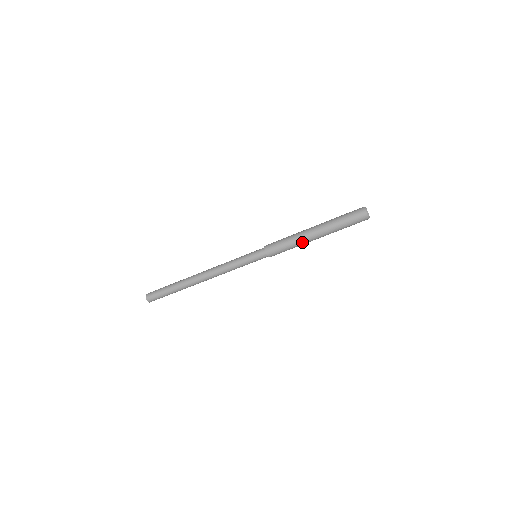
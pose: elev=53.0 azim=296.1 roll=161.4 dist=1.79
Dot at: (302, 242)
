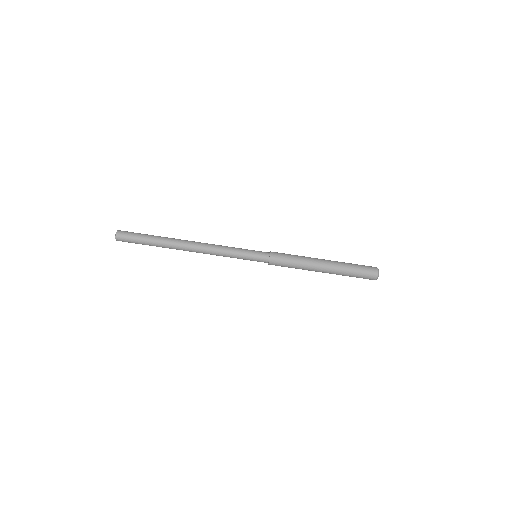
Dot at: (309, 260)
